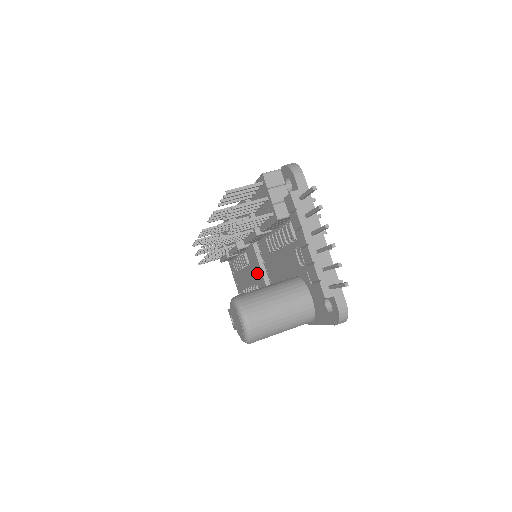
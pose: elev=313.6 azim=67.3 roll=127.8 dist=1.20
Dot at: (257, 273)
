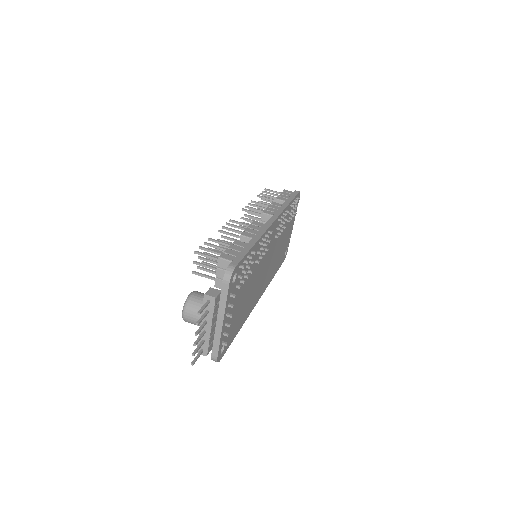
Dot at: occluded
